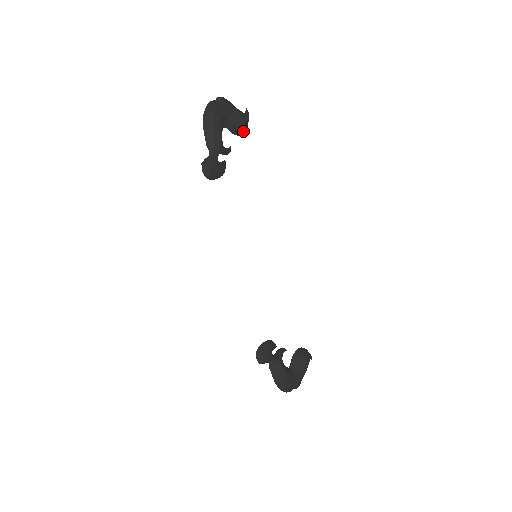
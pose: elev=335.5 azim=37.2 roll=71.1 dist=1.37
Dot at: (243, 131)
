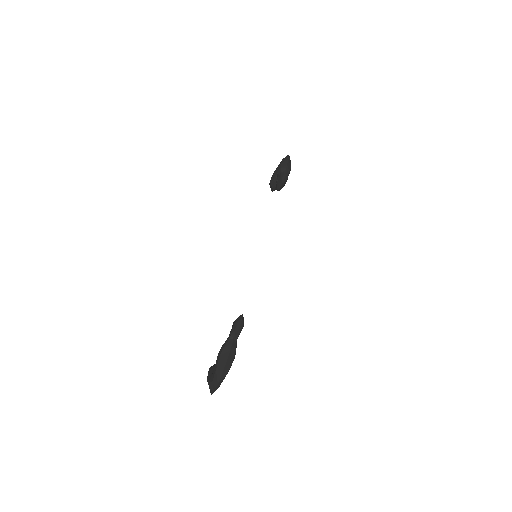
Dot at: (275, 189)
